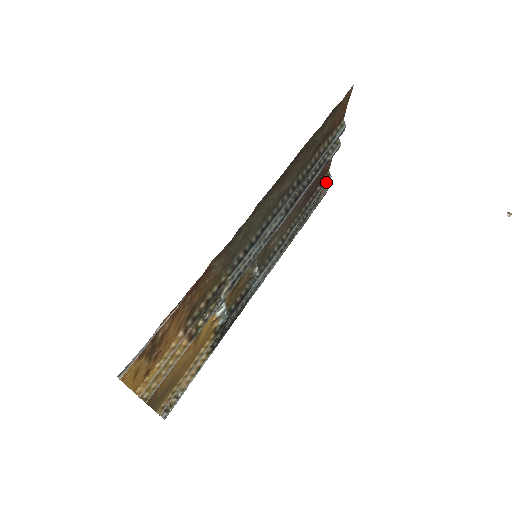
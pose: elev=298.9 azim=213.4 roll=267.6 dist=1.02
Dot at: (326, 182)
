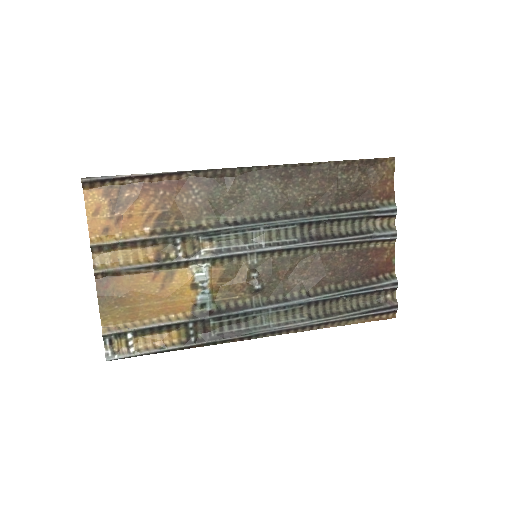
Dot at: (388, 281)
